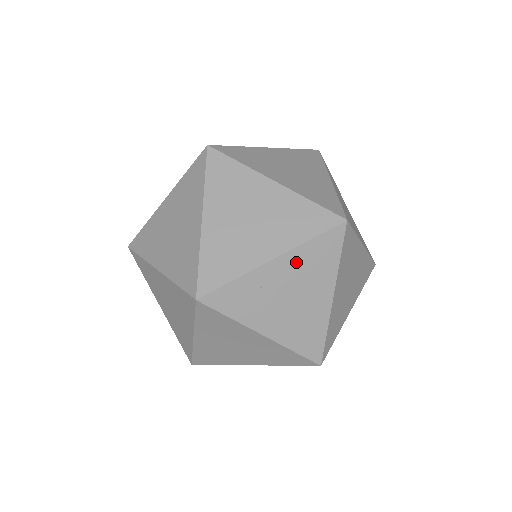
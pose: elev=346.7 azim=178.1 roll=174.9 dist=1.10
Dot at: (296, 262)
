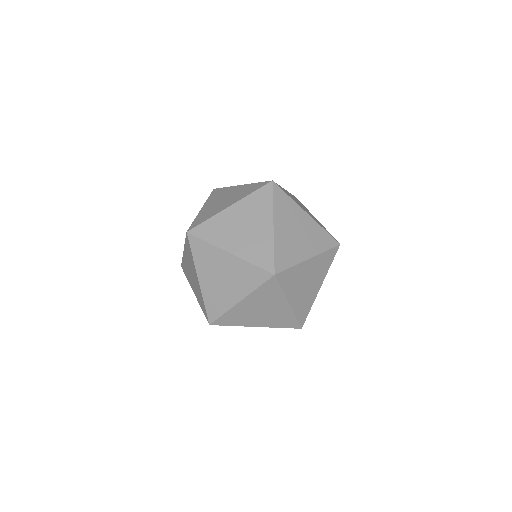
Dot at: (255, 298)
